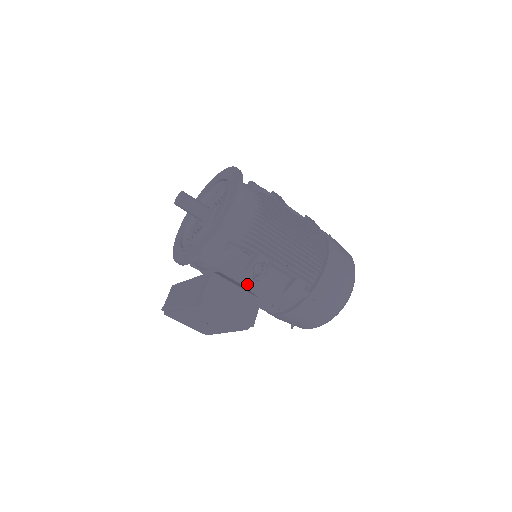
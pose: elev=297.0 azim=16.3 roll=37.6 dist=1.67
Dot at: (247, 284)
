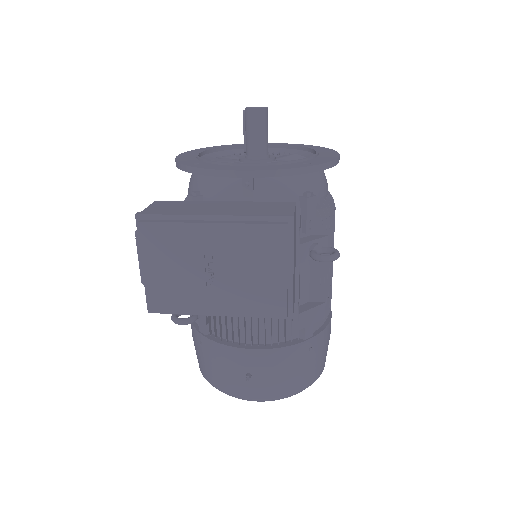
Dot at: occluded
